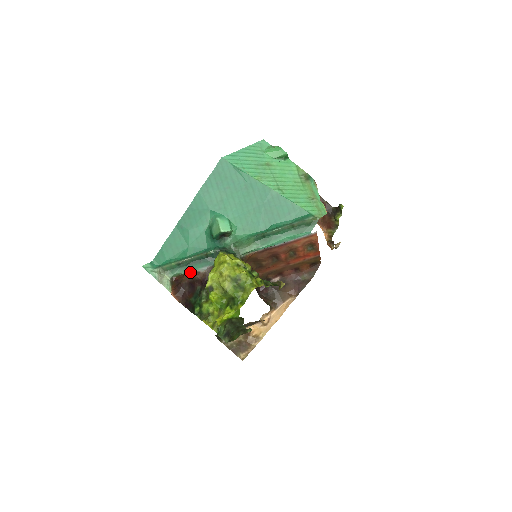
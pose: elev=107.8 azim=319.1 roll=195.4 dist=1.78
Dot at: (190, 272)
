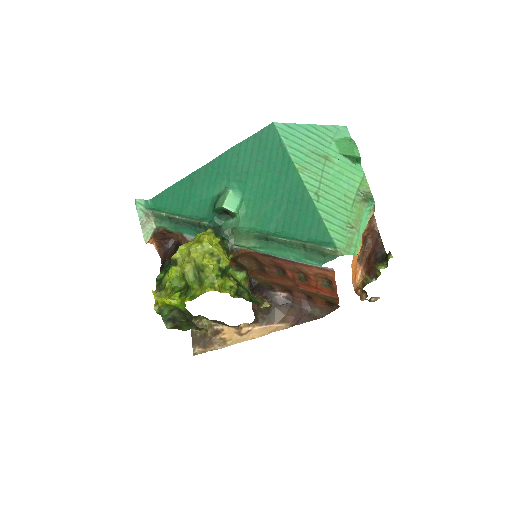
Dot at: (177, 233)
